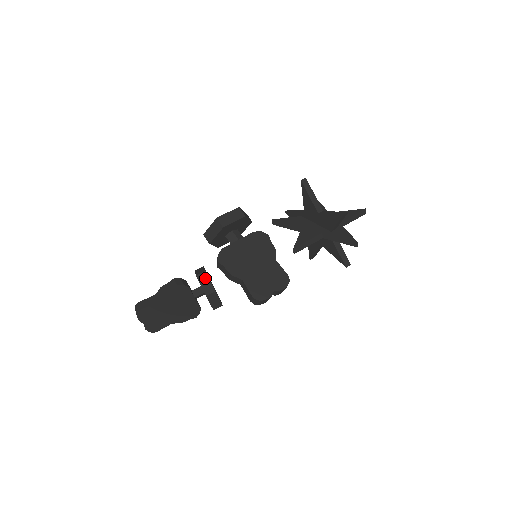
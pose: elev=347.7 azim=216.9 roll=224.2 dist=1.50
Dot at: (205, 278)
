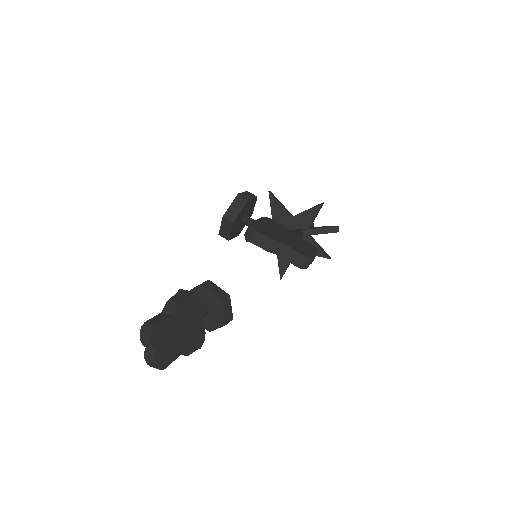
Dot at: (212, 285)
